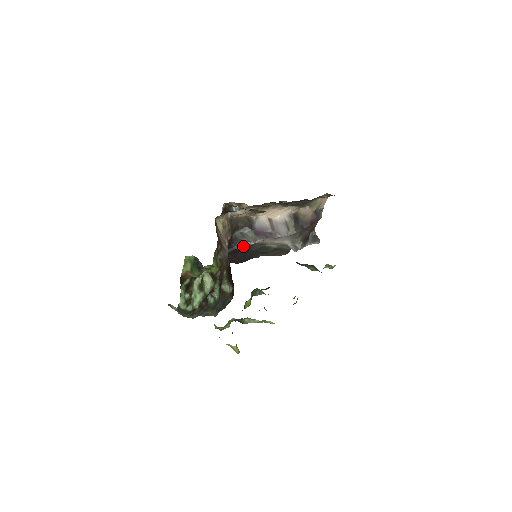
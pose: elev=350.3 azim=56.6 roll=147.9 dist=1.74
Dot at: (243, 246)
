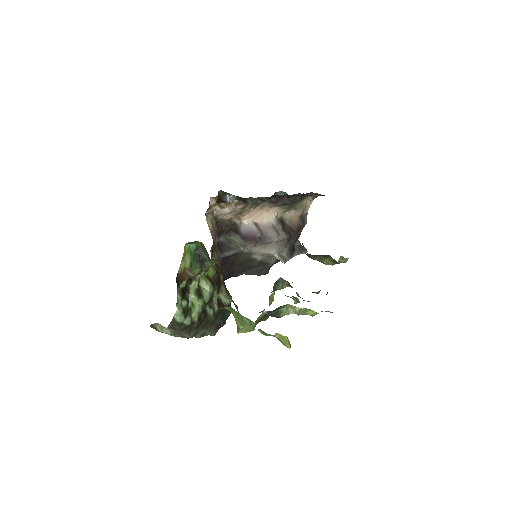
Dot at: (231, 253)
